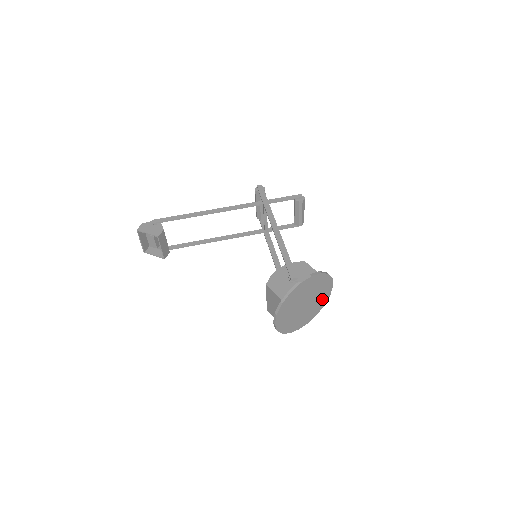
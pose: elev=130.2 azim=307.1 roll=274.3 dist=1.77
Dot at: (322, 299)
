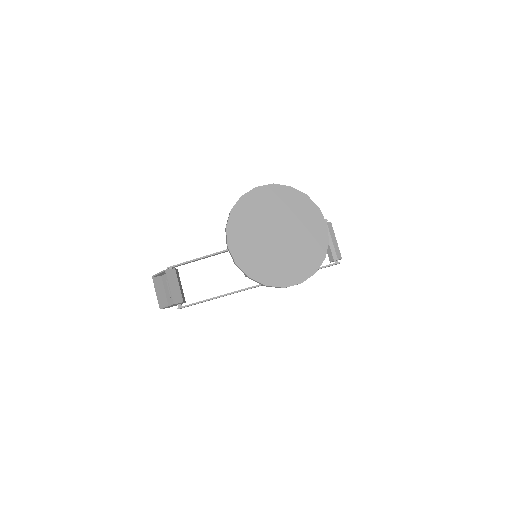
Dot at: (314, 243)
